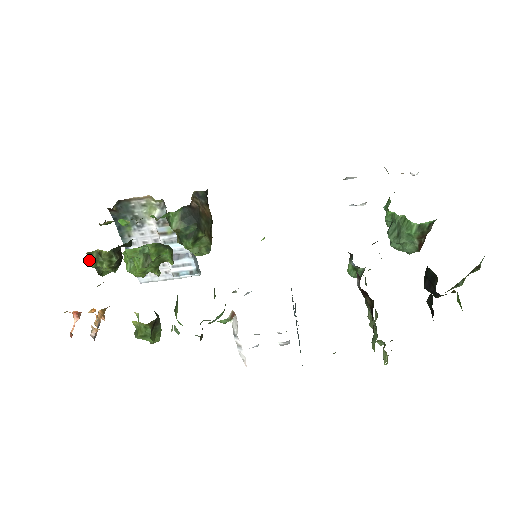
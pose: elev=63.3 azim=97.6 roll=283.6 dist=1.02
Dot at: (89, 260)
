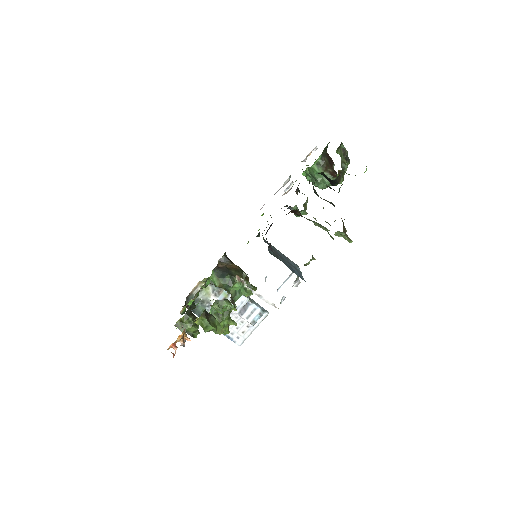
Dot at: (179, 329)
